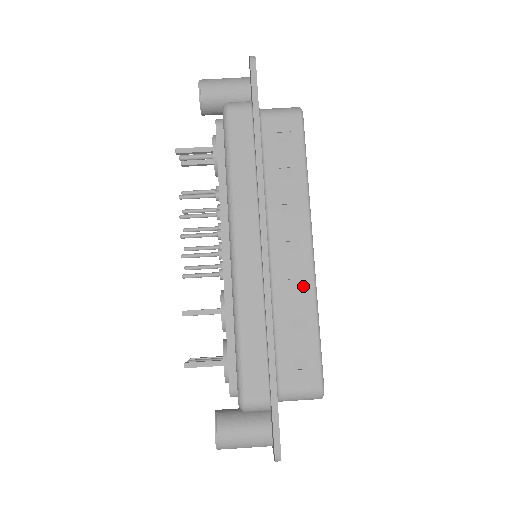
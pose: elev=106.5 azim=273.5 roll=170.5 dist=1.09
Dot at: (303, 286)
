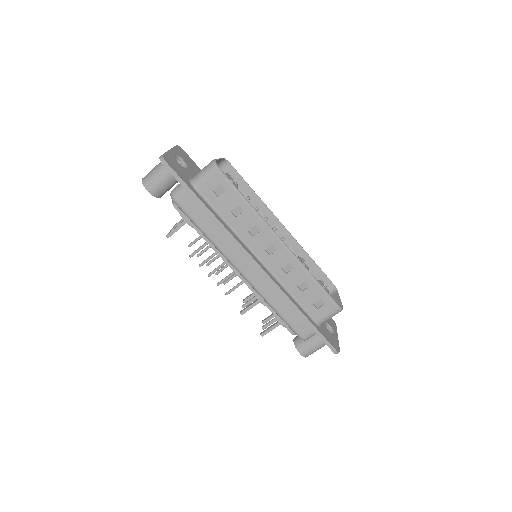
Dot at: (292, 266)
